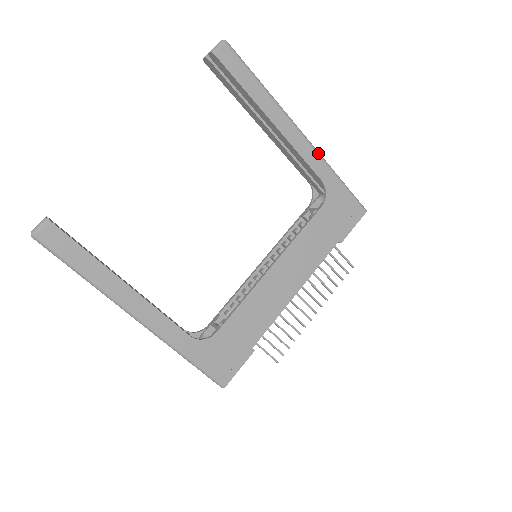
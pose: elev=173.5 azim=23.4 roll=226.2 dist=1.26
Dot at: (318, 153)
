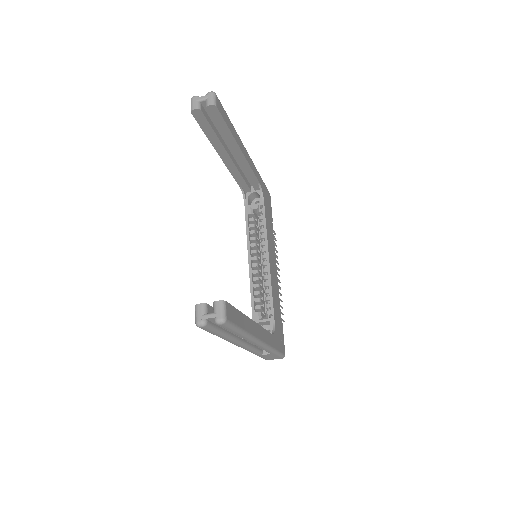
Dot at: (253, 163)
